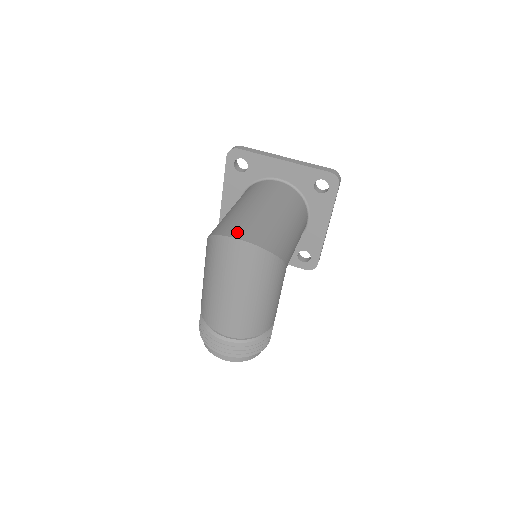
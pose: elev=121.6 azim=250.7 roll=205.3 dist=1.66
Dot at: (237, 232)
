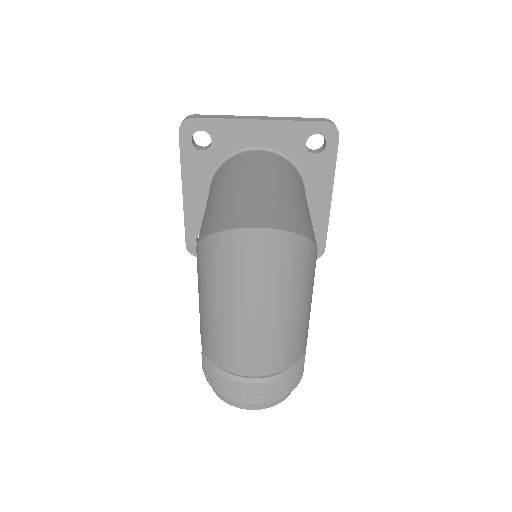
Dot at: (249, 219)
